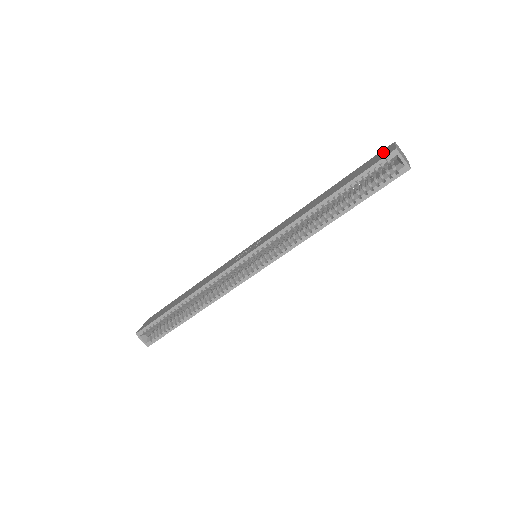
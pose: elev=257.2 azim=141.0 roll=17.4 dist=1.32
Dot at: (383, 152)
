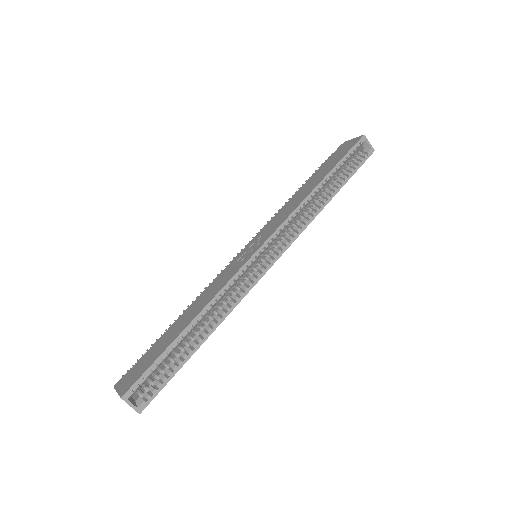
Dot at: (345, 145)
